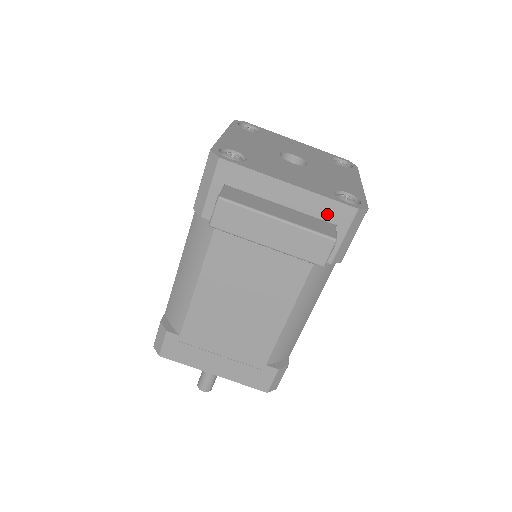
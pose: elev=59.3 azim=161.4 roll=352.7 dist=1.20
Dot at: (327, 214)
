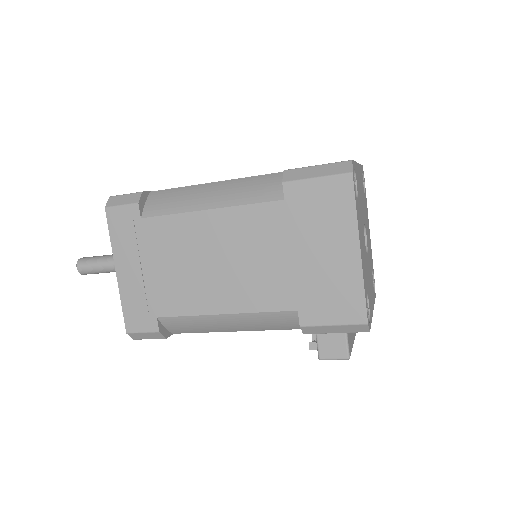
Dot at: occluded
